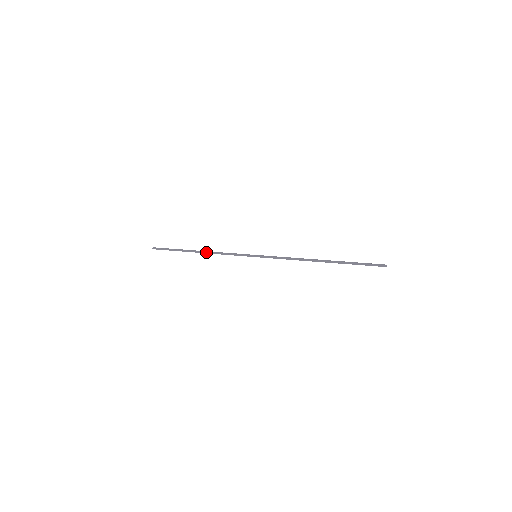
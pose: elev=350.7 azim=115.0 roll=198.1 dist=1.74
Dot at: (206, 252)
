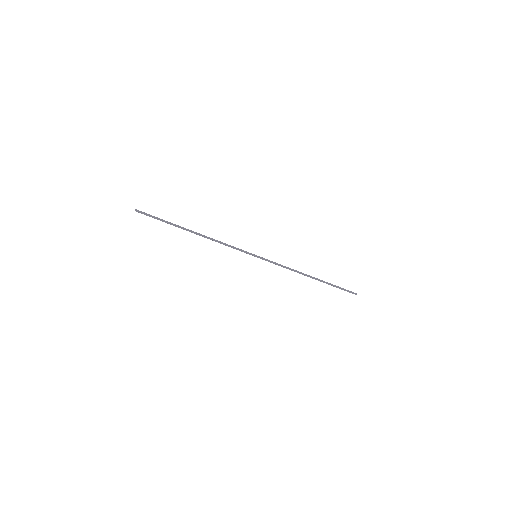
Dot at: occluded
